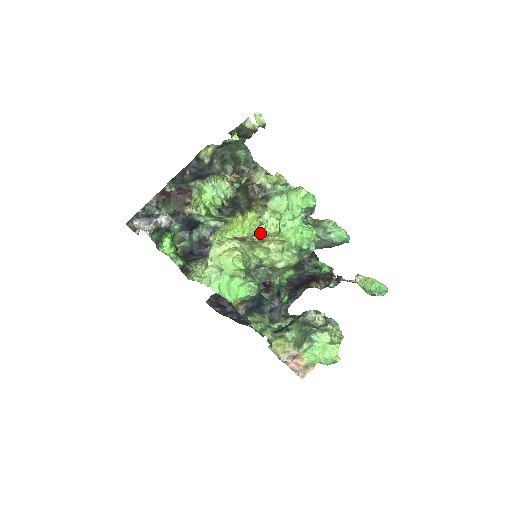
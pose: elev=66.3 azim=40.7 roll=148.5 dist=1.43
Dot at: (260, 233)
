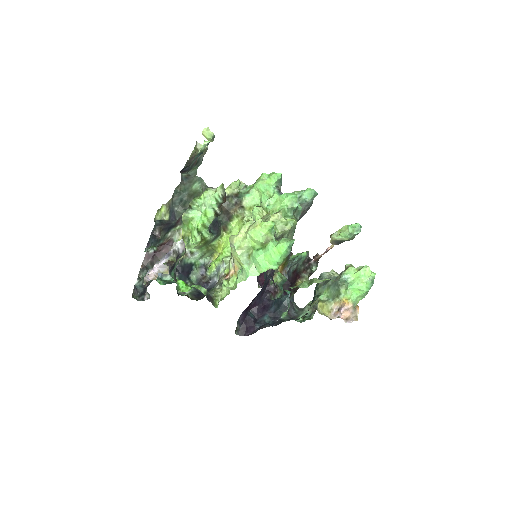
Dot at: occluded
